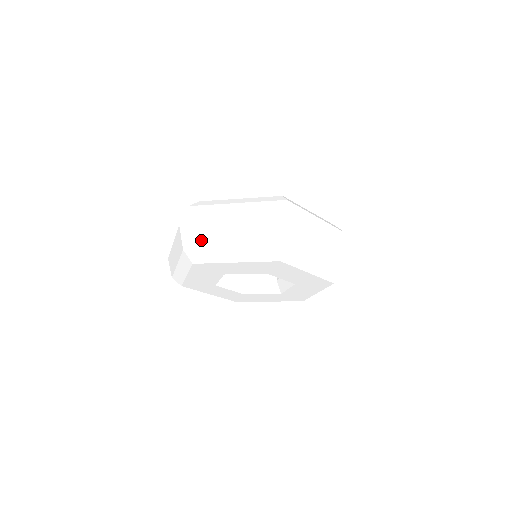
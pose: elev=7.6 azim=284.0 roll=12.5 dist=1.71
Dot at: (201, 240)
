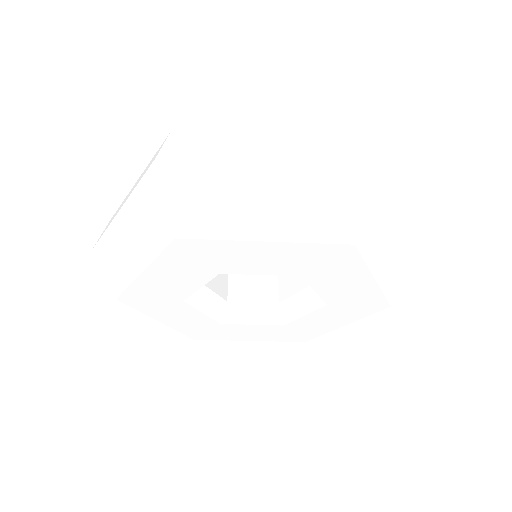
Dot at: (202, 190)
